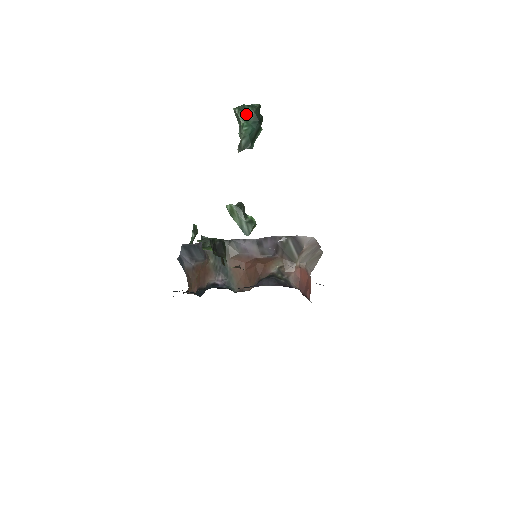
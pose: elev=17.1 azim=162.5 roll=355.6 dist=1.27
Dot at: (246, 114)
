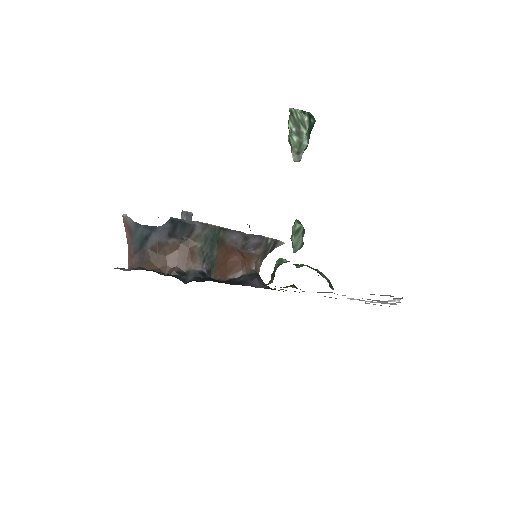
Dot at: (310, 125)
